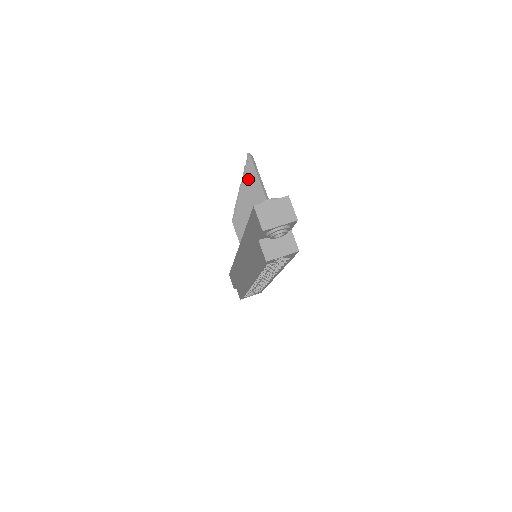
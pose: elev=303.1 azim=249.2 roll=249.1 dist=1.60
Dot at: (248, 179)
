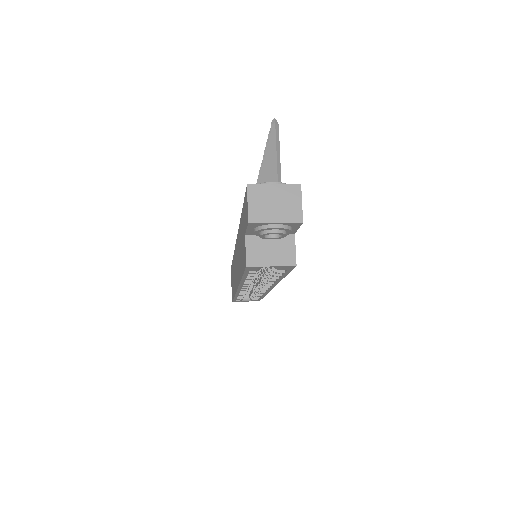
Dot at: (267, 154)
